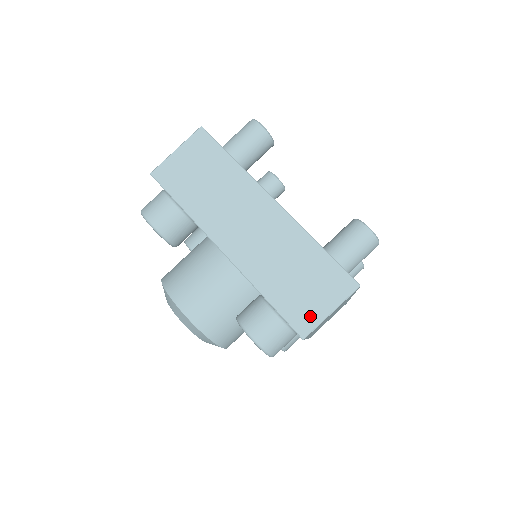
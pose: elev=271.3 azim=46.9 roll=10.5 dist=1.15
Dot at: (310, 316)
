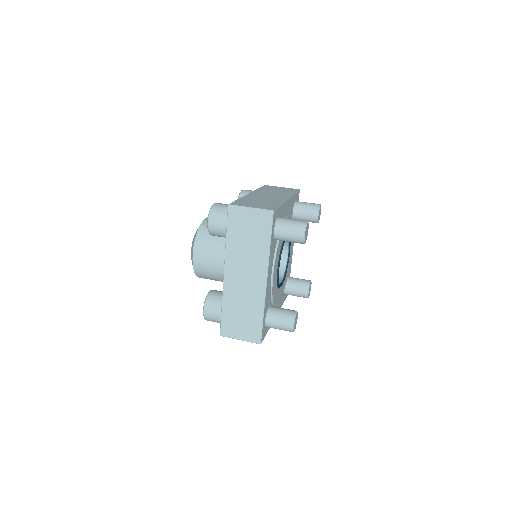
Dot at: (242, 204)
